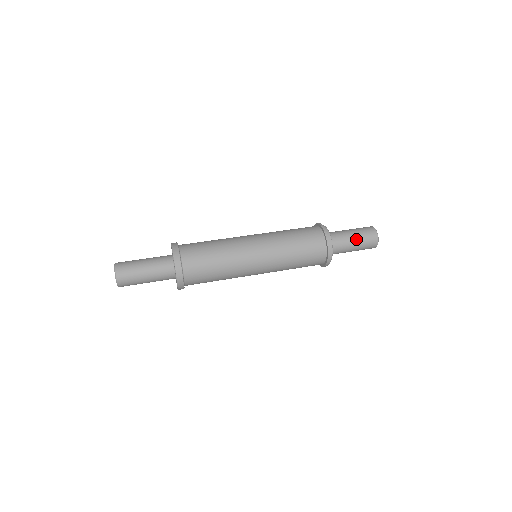
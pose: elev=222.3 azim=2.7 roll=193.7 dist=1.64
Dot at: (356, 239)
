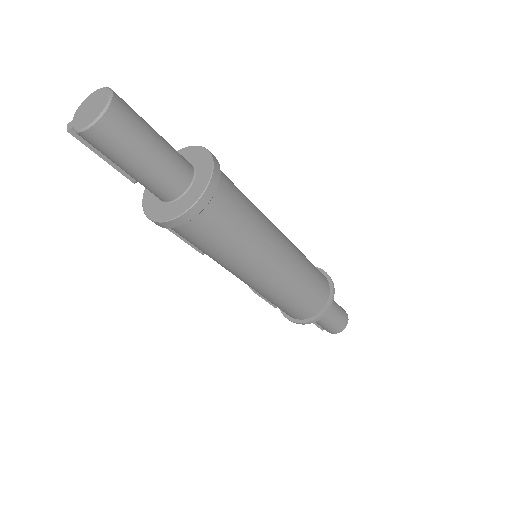
Dot at: (337, 313)
